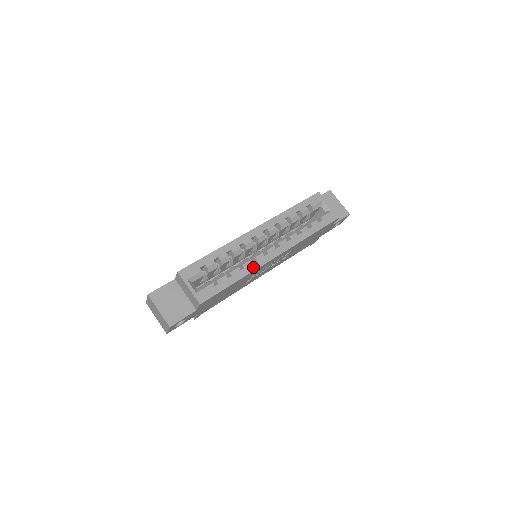
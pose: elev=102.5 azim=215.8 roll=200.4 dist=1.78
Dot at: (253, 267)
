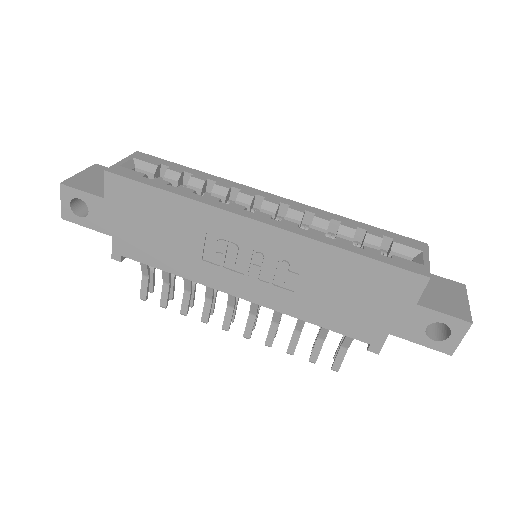
Dot at: (213, 203)
